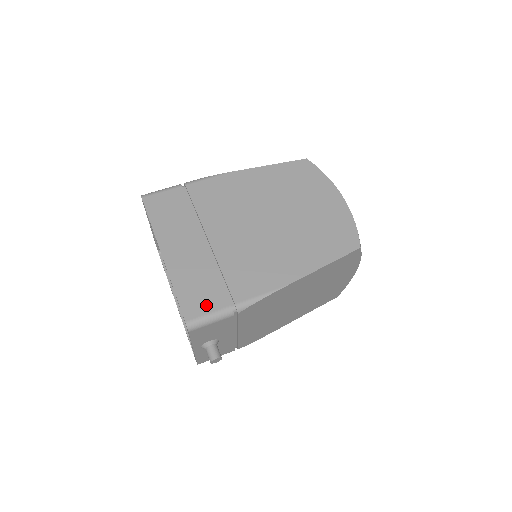
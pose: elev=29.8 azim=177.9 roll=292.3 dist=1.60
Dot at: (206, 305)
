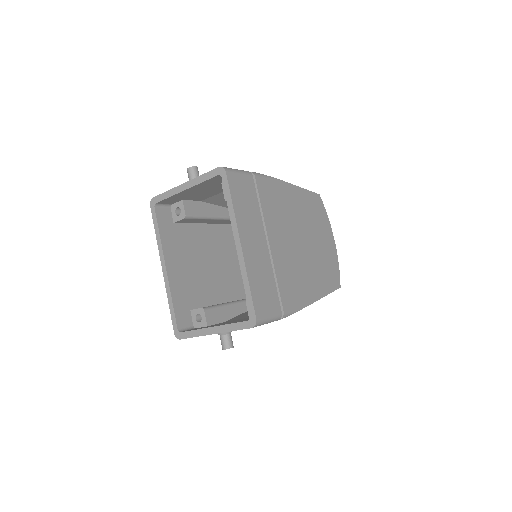
Dot at: (268, 307)
